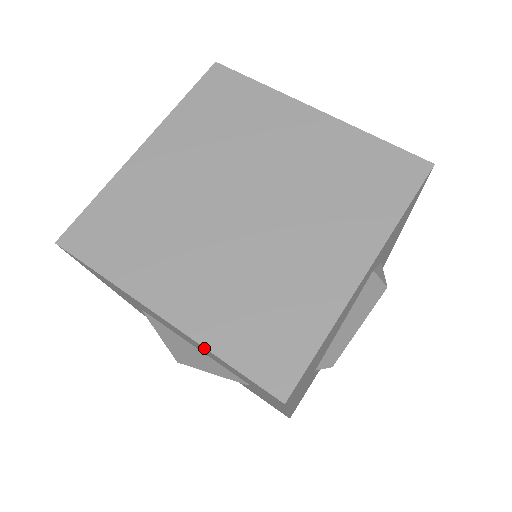
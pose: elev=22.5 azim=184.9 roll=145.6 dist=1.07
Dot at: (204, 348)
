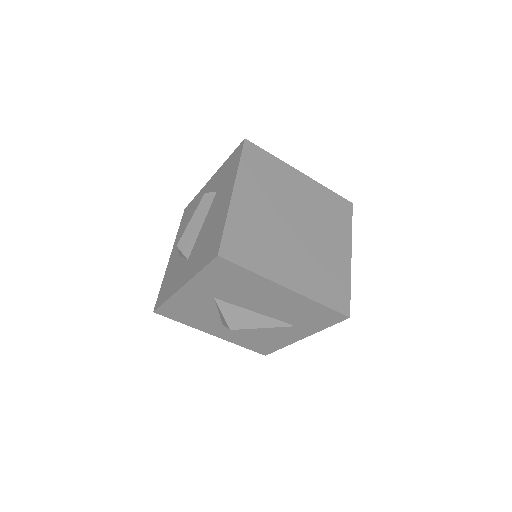
Dot at: (309, 301)
